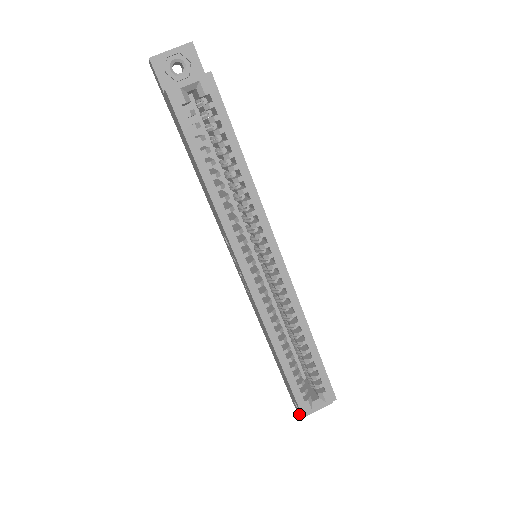
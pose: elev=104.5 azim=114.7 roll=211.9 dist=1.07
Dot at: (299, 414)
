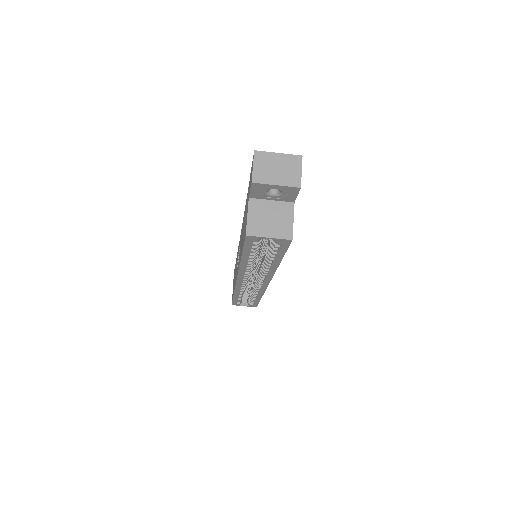
Dot at: occluded
